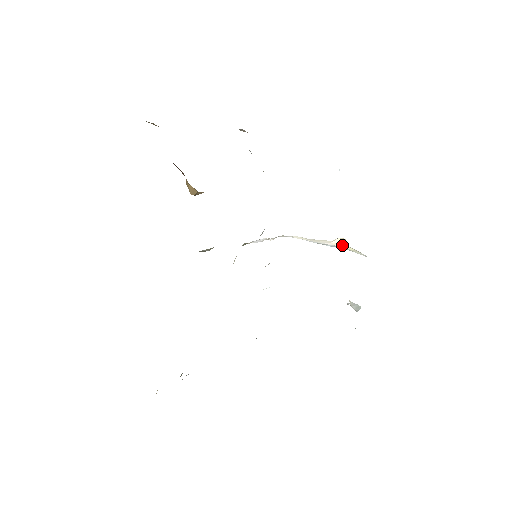
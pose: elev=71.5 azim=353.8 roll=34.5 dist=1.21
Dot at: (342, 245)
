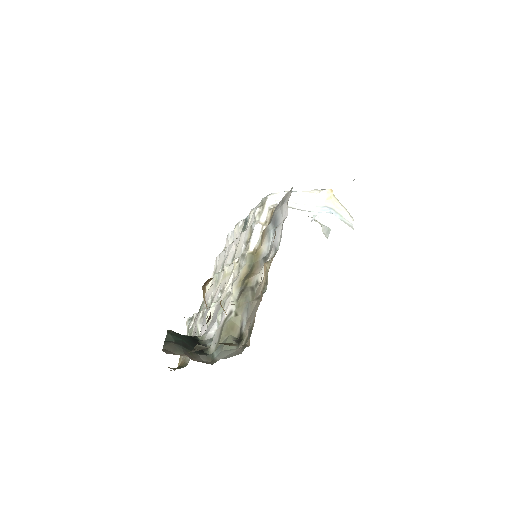
Dot at: (329, 201)
